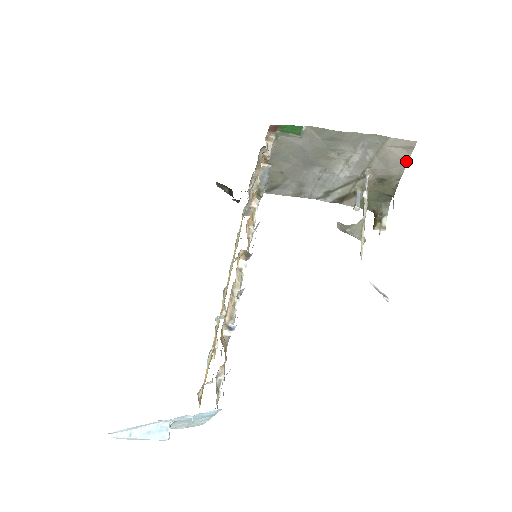
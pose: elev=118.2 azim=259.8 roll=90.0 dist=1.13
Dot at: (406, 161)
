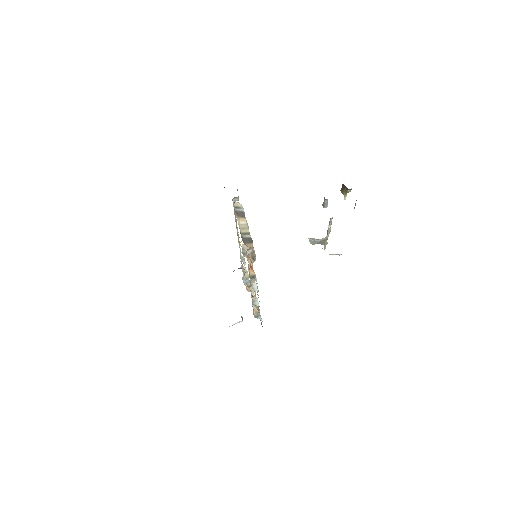
Dot at: occluded
